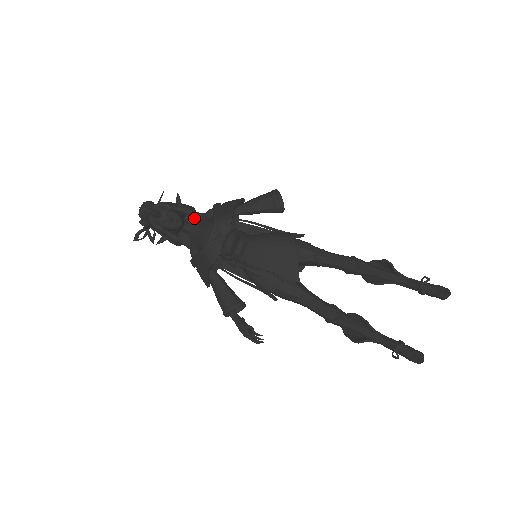
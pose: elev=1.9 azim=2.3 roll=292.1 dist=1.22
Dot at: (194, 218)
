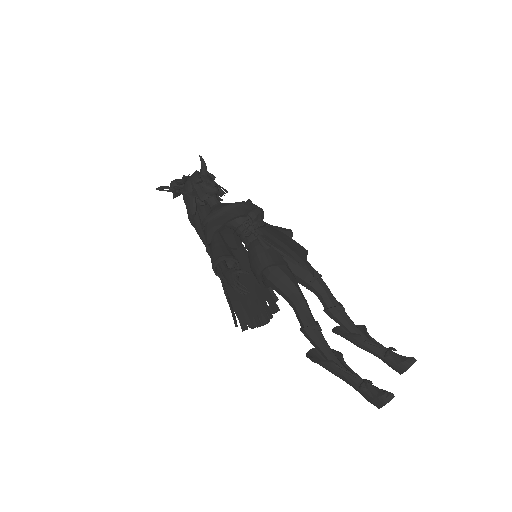
Dot at: occluded
